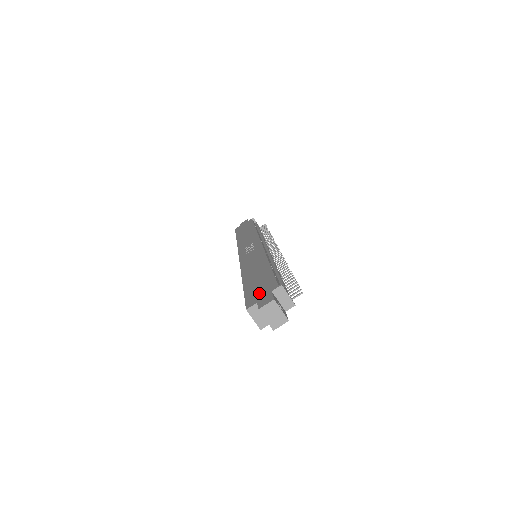
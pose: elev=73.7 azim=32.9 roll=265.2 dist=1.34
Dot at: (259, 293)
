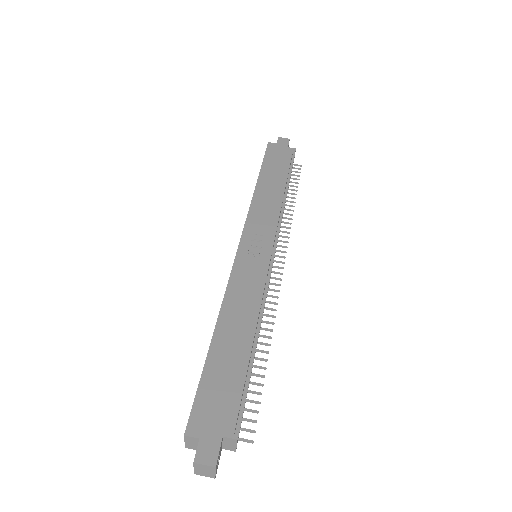
Dot at: (211, 415)
